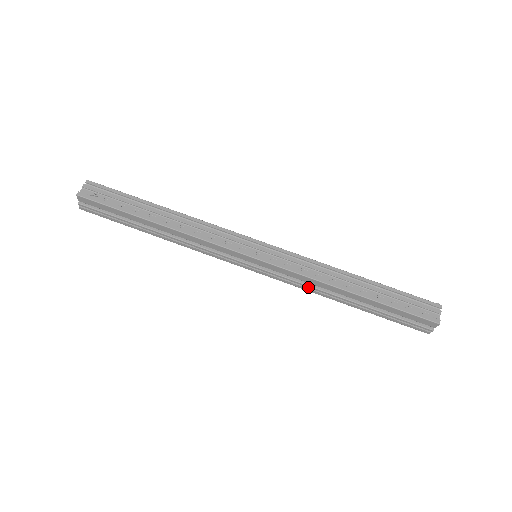
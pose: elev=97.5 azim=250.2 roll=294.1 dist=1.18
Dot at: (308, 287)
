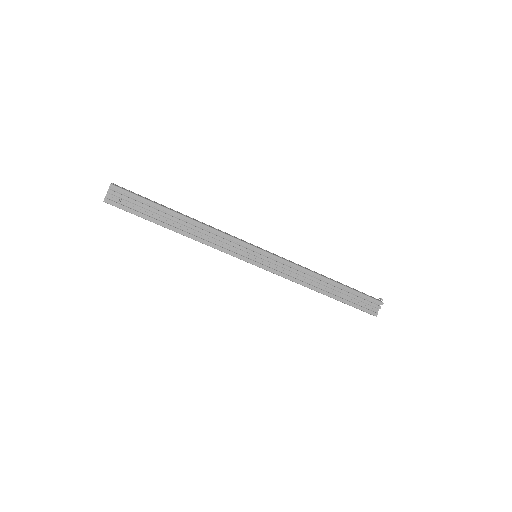
Dot at: occluded
